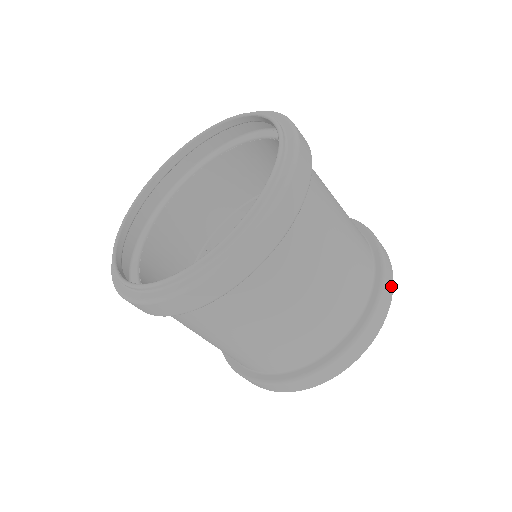
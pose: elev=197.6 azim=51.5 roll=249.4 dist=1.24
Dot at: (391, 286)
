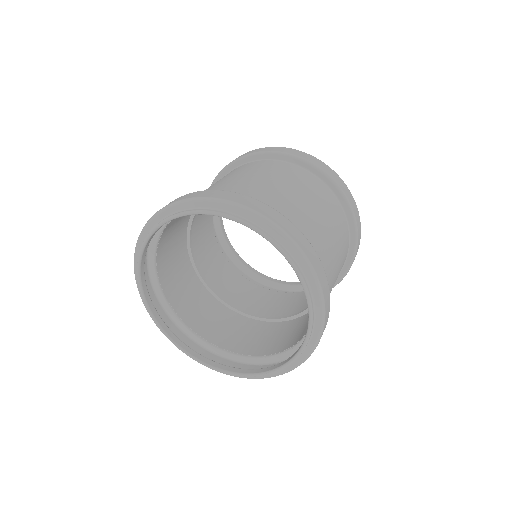
Dot at: (360, 236)
